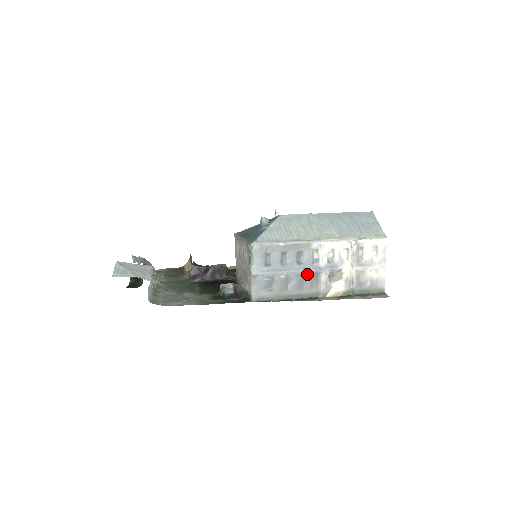
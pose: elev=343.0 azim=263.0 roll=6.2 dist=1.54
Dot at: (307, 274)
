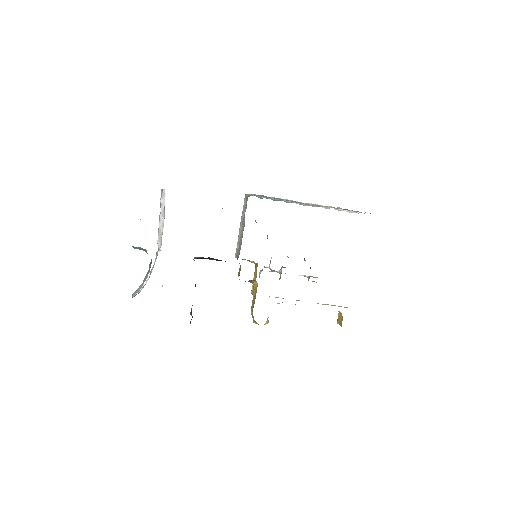
Dot at: occluded
